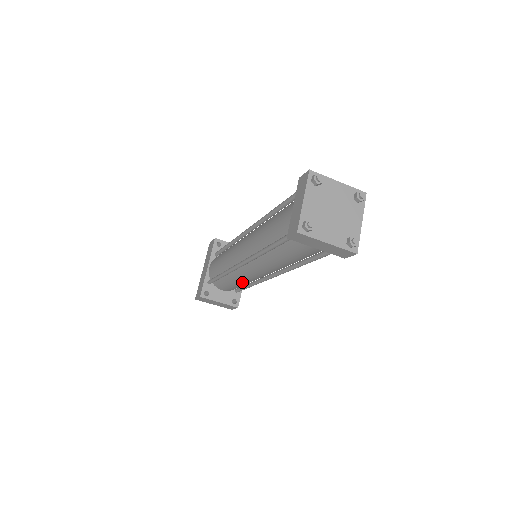
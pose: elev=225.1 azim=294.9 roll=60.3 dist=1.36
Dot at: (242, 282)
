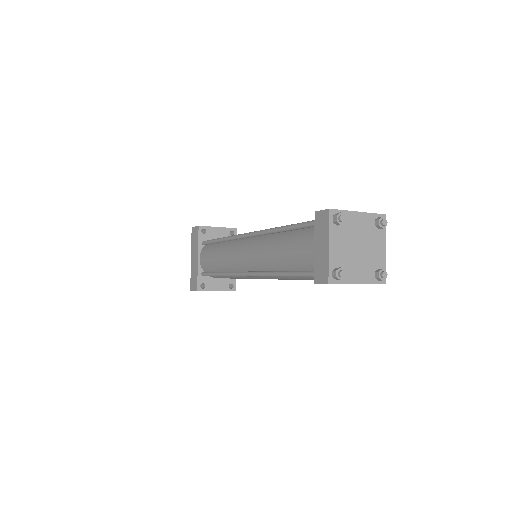
Dot at: occluded
